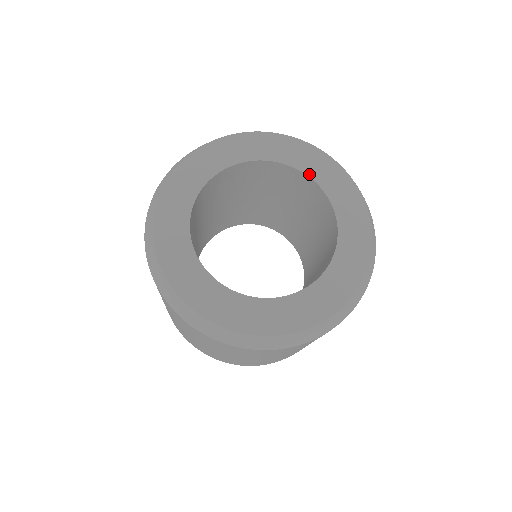
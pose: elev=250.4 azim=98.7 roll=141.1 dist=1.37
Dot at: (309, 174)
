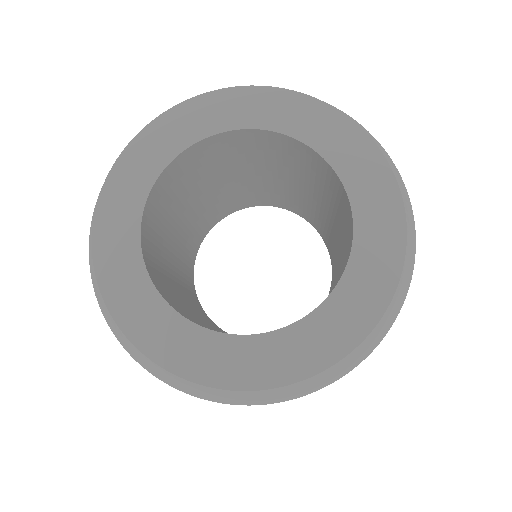
Dot at: (285, 131)
